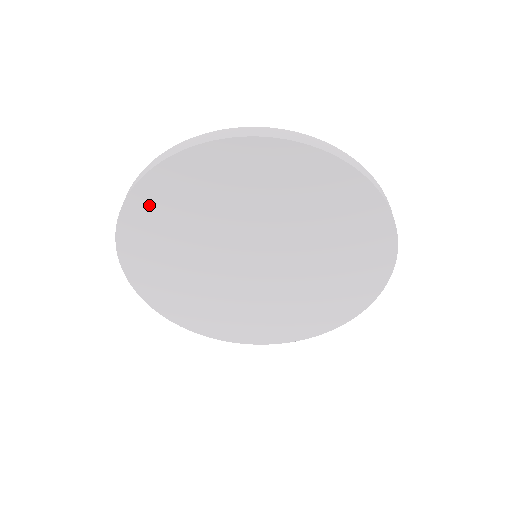
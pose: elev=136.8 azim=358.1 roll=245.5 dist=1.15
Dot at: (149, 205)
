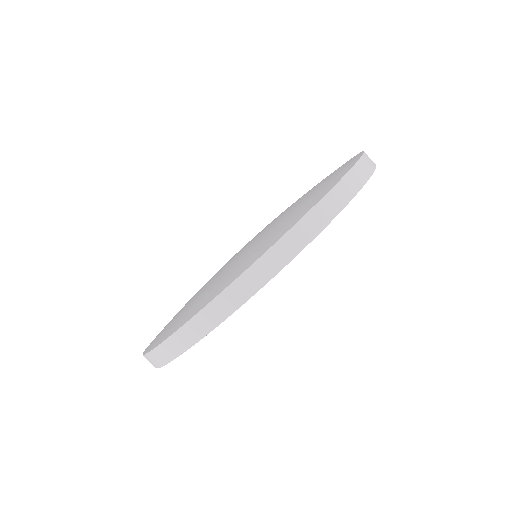
Dot at: occluded
